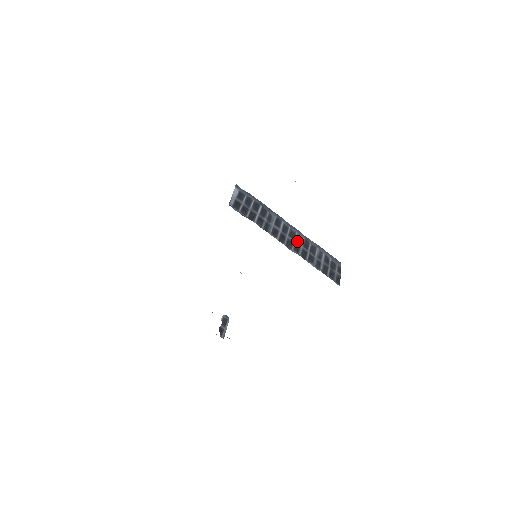
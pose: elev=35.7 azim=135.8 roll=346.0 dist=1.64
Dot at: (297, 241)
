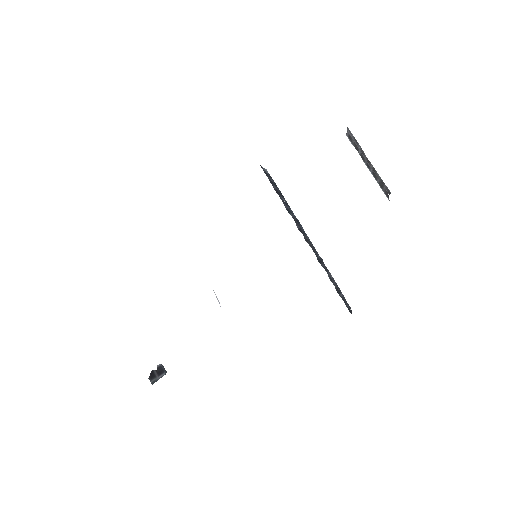
Dot at: (313, 248)
